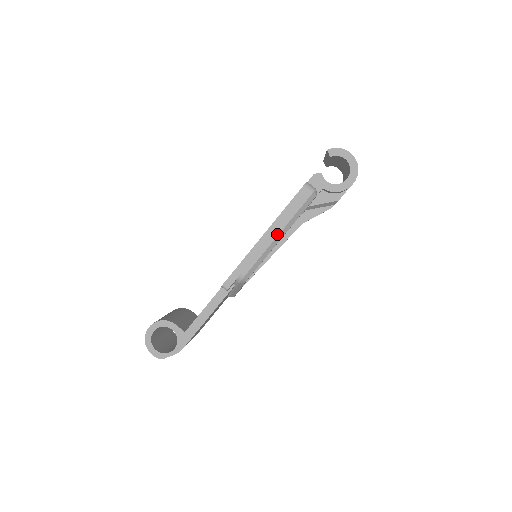
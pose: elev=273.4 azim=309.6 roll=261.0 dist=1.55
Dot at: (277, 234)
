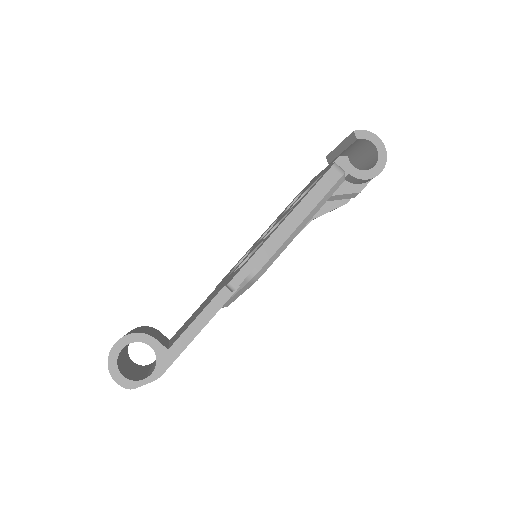
Dot at: (301, 220)
